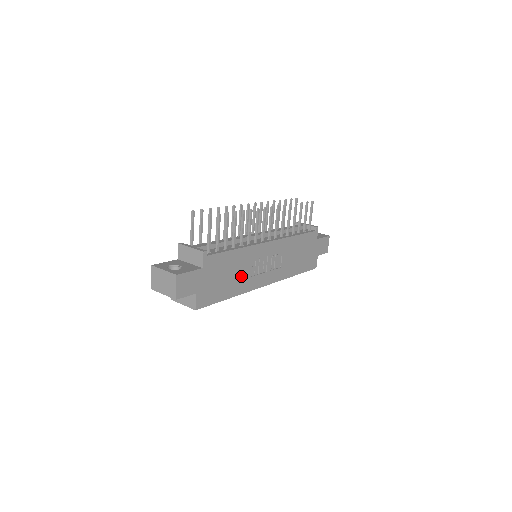
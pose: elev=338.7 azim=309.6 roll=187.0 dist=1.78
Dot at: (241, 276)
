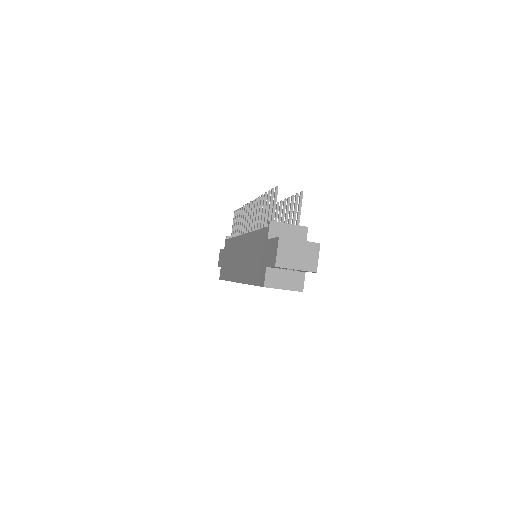
Dot at: occluded
